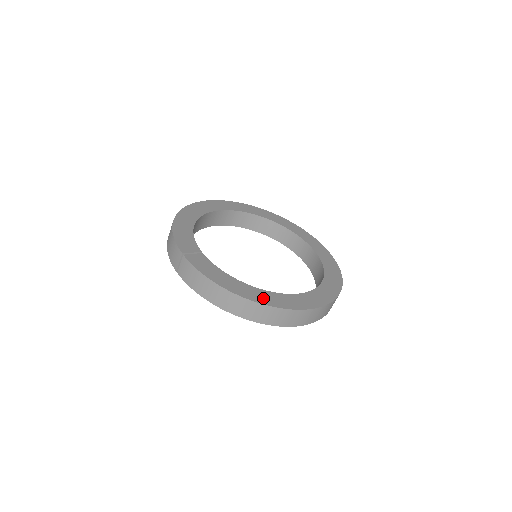
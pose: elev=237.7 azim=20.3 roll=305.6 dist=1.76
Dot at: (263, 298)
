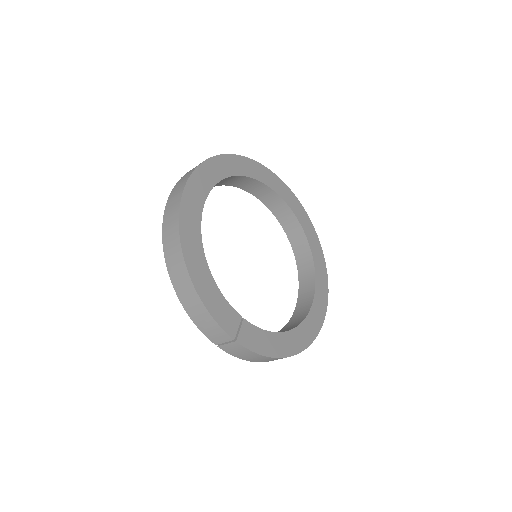
Dot at: (303, 339)
